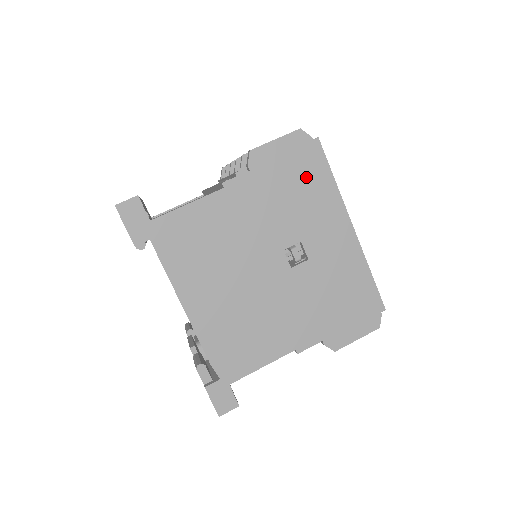
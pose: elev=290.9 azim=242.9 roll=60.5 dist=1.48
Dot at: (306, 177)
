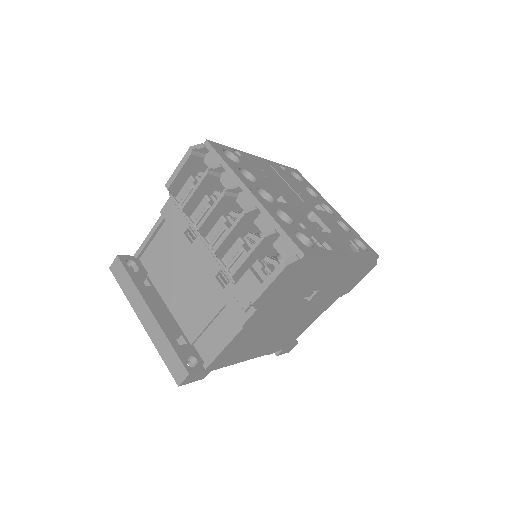
Dot at: (303, 274)
